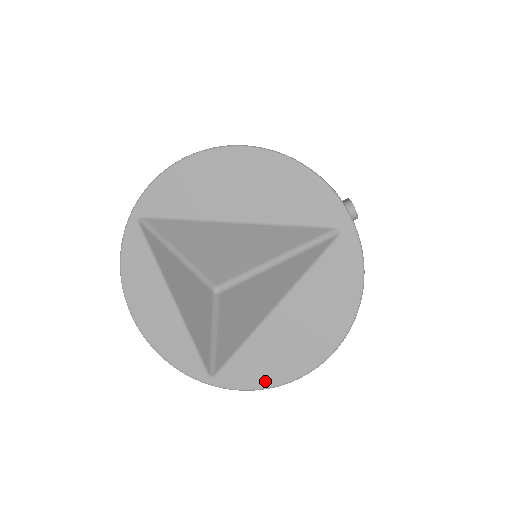
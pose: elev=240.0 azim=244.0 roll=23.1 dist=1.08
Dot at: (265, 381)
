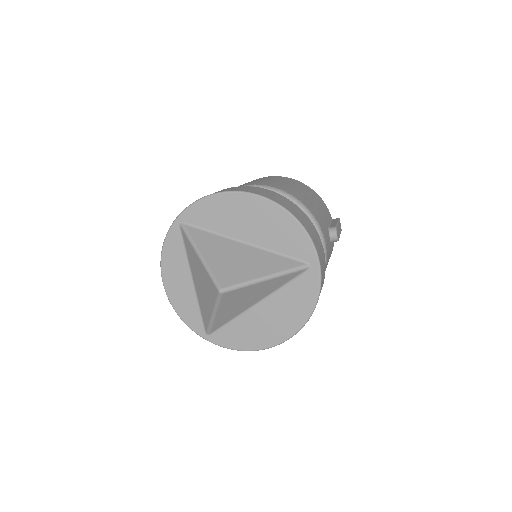
Dot at: (241, 346)
